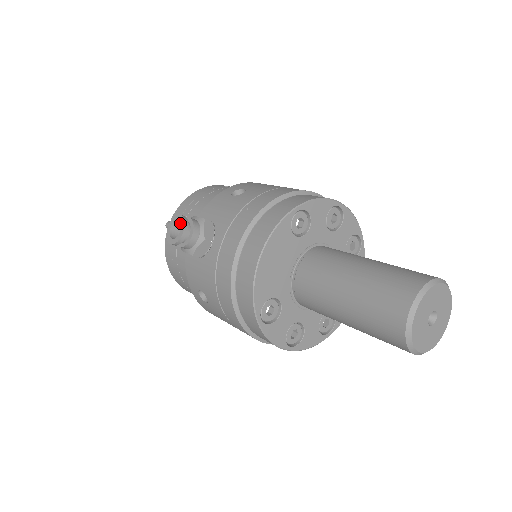
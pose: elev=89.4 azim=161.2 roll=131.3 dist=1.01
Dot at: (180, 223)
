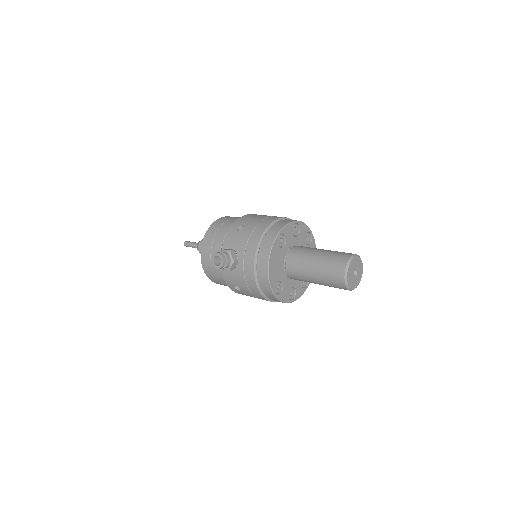
Dot at: (218, 256)
